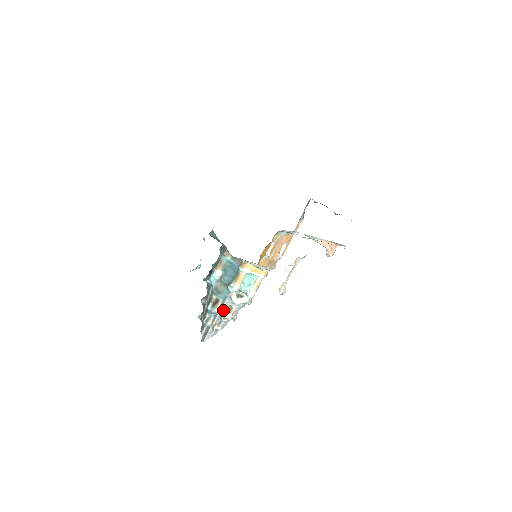
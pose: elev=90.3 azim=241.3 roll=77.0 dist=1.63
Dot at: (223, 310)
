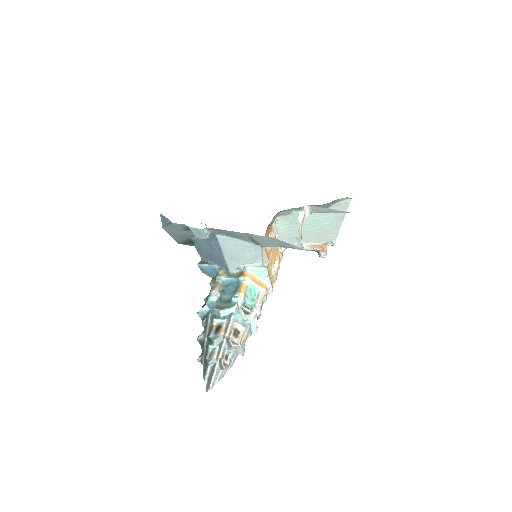
Dot at: (229, 332)
